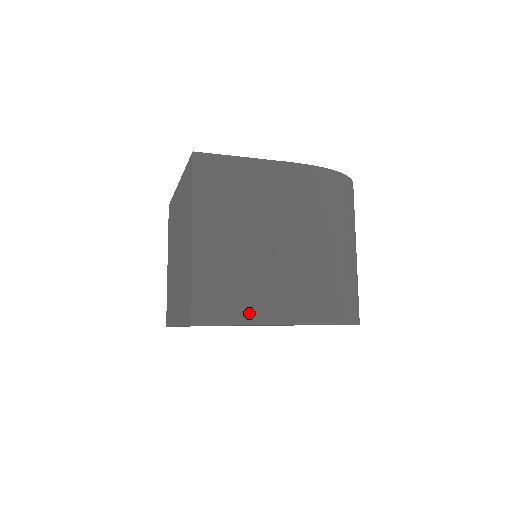
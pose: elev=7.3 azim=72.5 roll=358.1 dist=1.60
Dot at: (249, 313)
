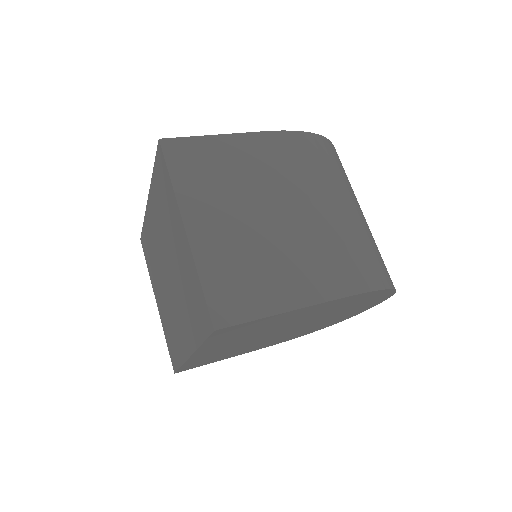
Dot at: (278, 299)
